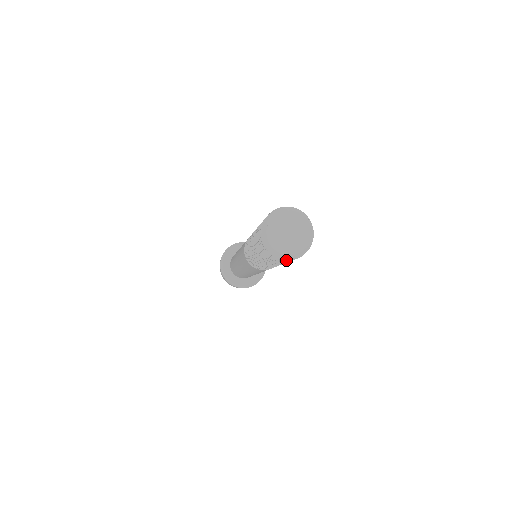
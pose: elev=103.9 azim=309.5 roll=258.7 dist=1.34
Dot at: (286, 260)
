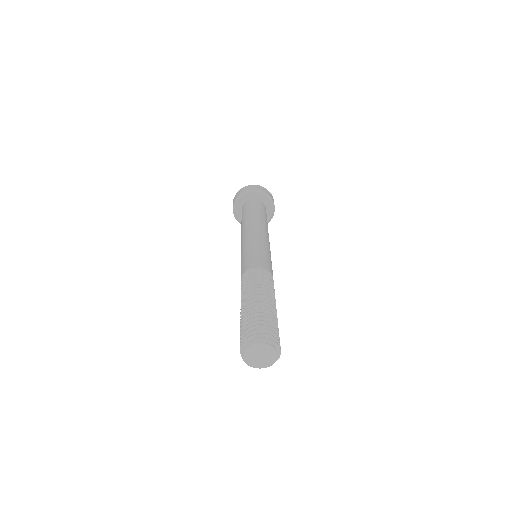
Dot at: occluded
